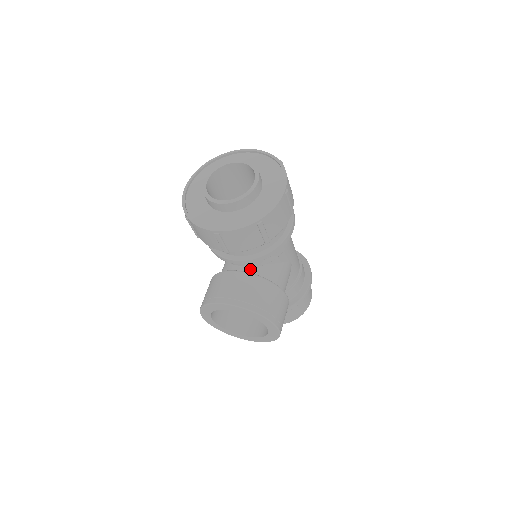
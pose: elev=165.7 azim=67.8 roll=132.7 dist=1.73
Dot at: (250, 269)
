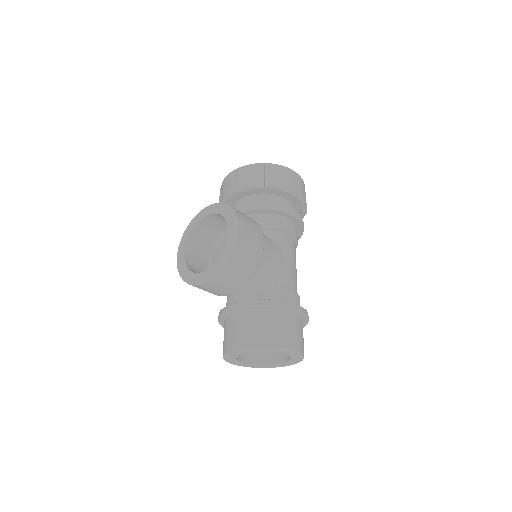
Dot at: occluded
